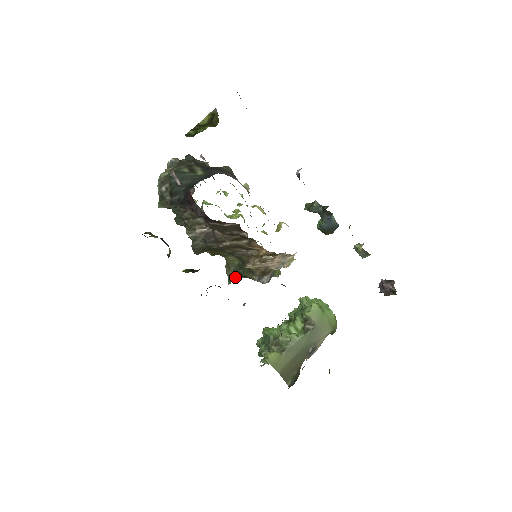
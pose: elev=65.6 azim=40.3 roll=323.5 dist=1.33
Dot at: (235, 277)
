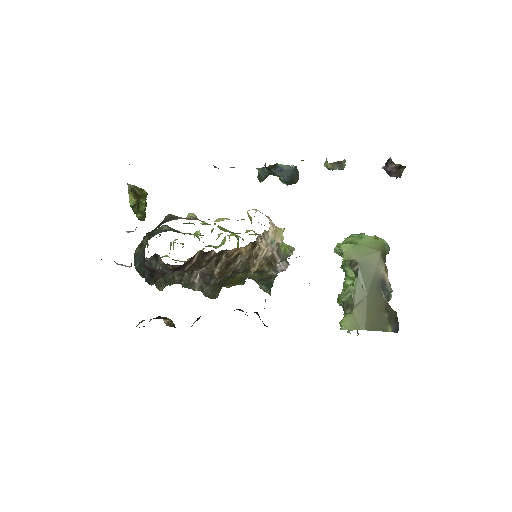
Dot at: (266, 285)
